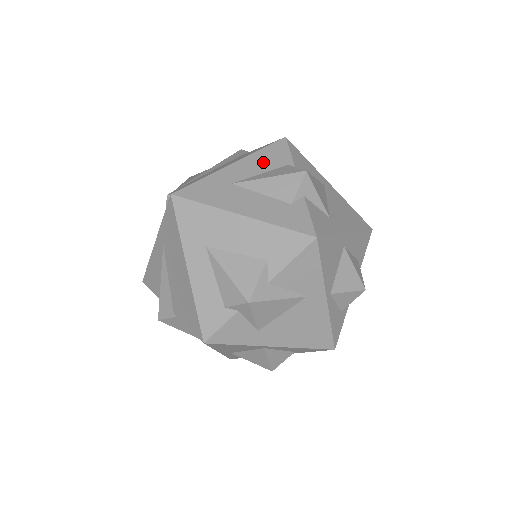
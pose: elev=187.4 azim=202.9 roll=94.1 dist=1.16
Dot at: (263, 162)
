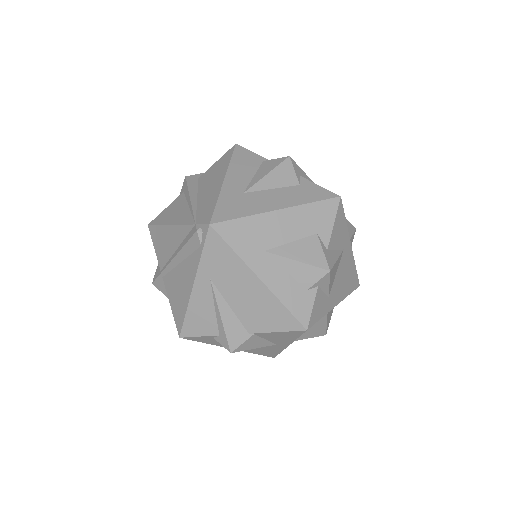
Dot at: (244, 168)
